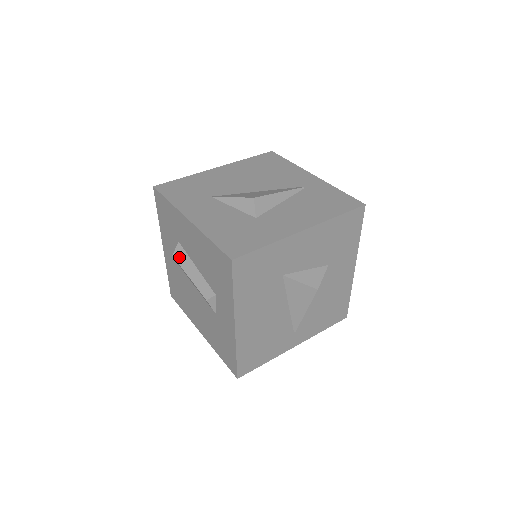
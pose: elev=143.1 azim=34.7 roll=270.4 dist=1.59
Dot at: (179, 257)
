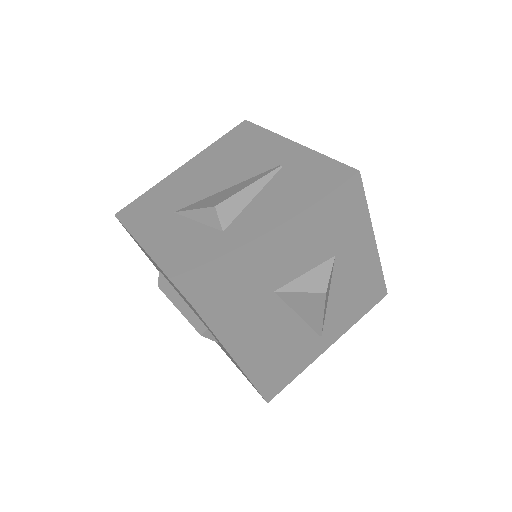
Dot at: (164, 288)
